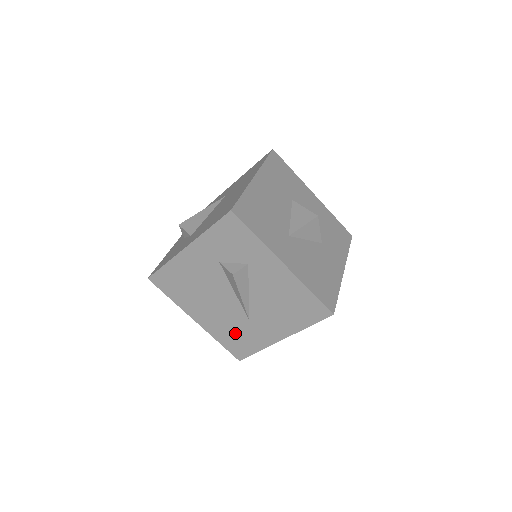
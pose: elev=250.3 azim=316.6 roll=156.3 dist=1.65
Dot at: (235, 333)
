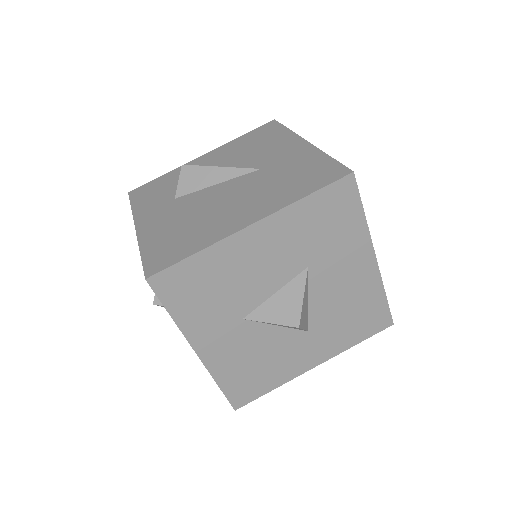
Dot at: occluded
